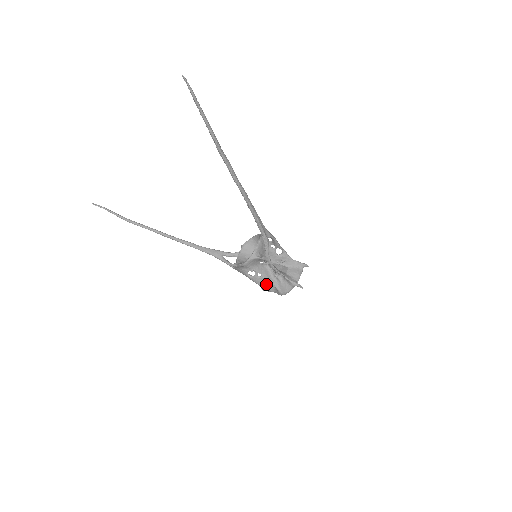
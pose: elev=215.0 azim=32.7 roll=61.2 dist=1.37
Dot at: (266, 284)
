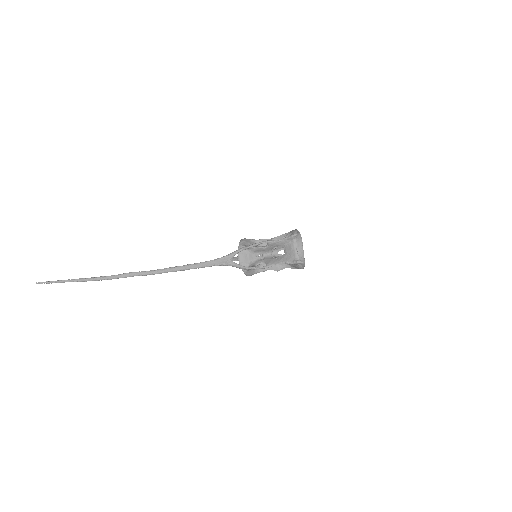
Dot at: occluded
